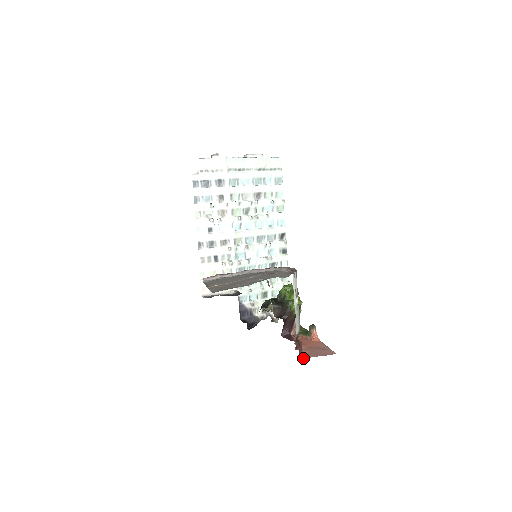
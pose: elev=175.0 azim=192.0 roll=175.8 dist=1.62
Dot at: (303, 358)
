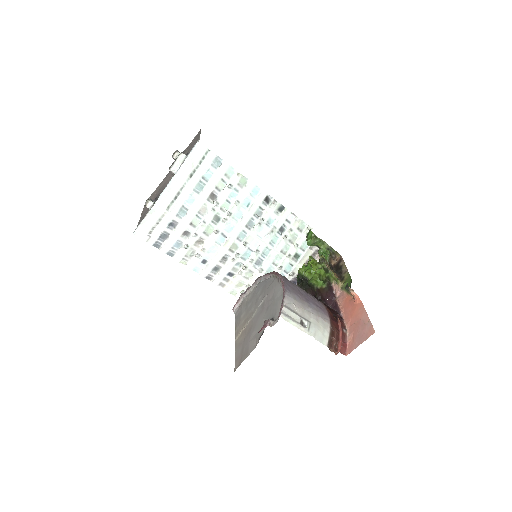
Dot at: occluded
